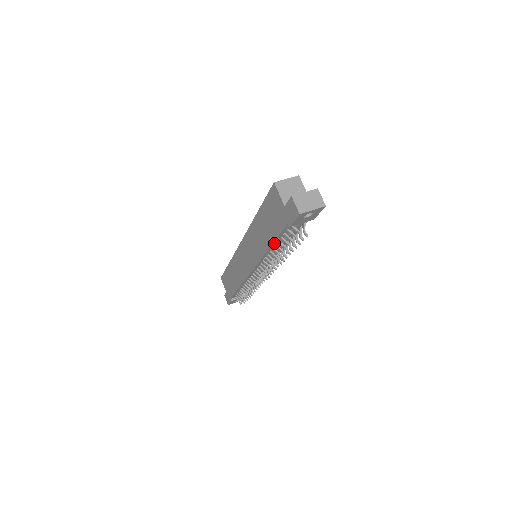
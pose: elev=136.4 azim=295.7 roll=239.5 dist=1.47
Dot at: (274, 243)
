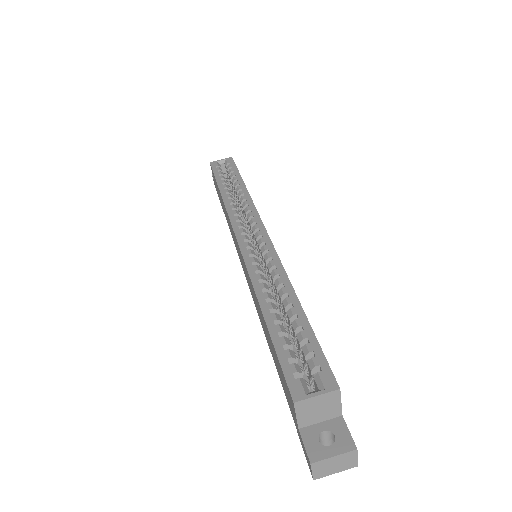
Dot at: occluded
